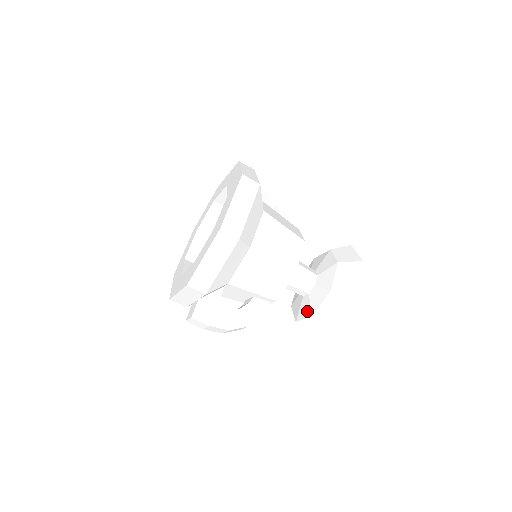
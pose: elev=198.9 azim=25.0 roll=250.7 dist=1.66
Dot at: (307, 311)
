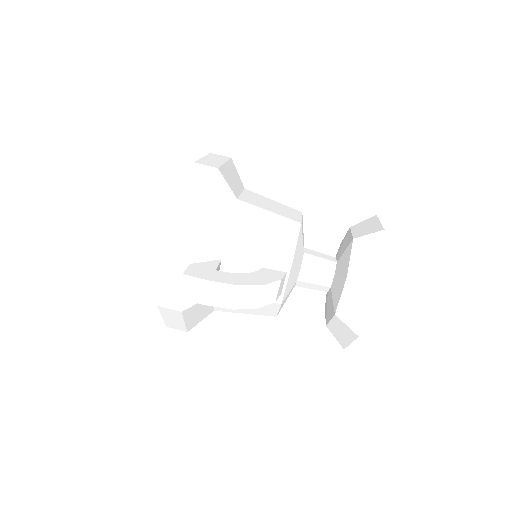
Dot at: (340, 285)
